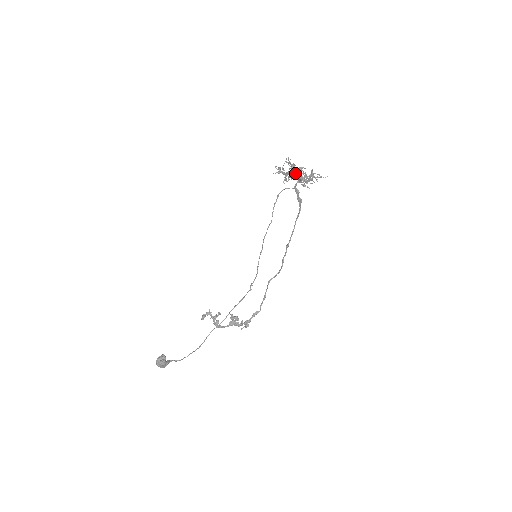
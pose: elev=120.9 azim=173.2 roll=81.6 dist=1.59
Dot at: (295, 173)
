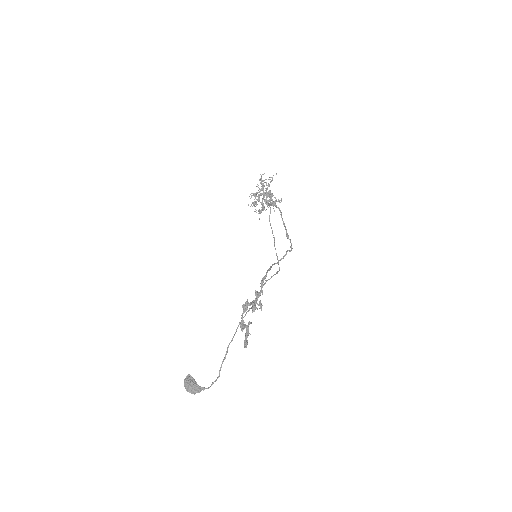
Dot at: (263, 198)
